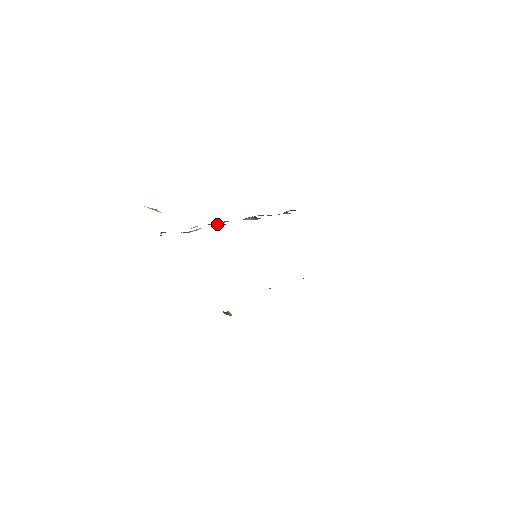
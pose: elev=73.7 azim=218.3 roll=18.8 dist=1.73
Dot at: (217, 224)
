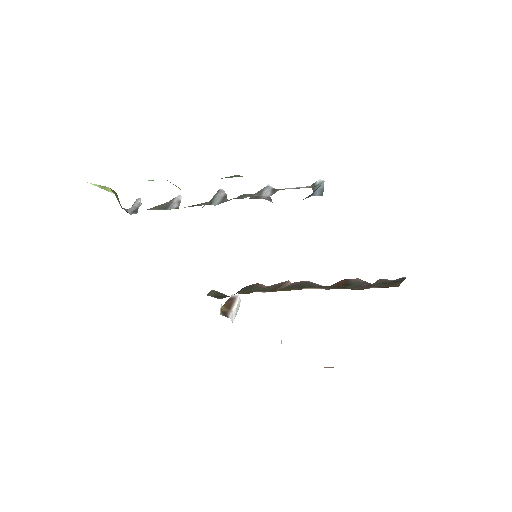
Dot at: (199, 204)
